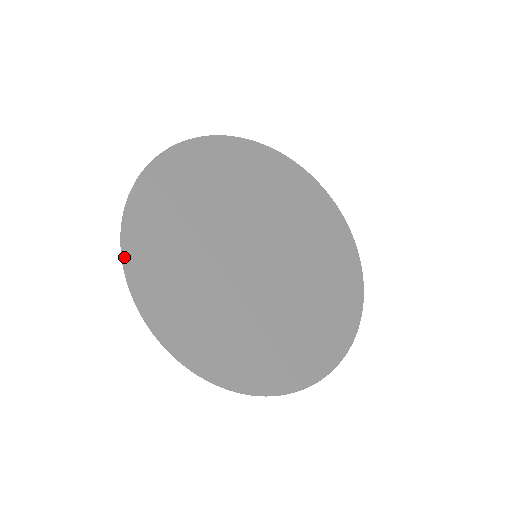
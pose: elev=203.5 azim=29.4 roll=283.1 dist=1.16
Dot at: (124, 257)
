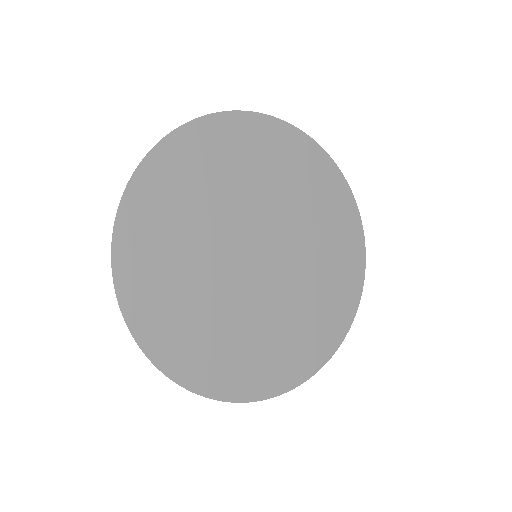
Dot at: (134, 178)
